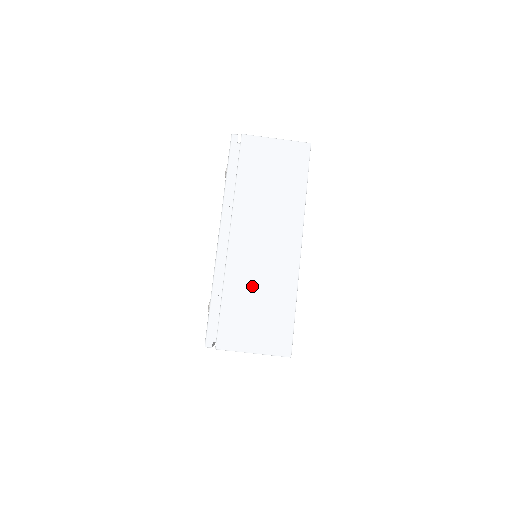
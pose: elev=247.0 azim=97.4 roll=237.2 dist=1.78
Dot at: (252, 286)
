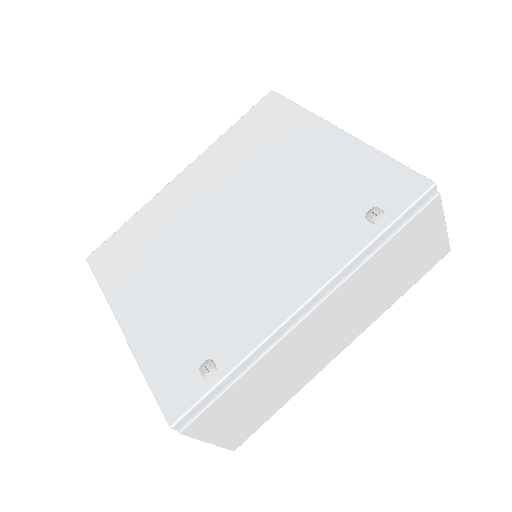
Dot at: (274, 376)
